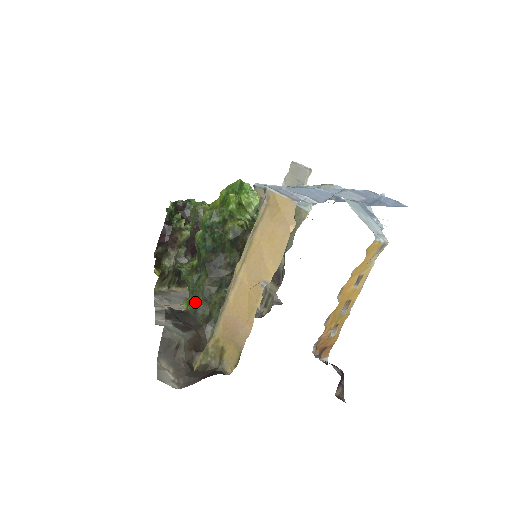
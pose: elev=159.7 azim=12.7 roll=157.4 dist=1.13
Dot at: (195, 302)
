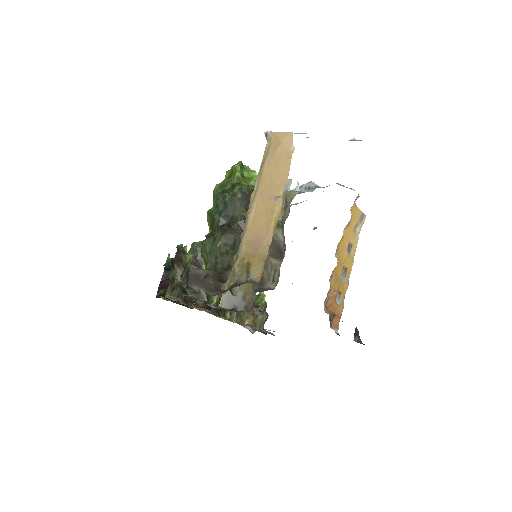
Dot at: (213, 260)
